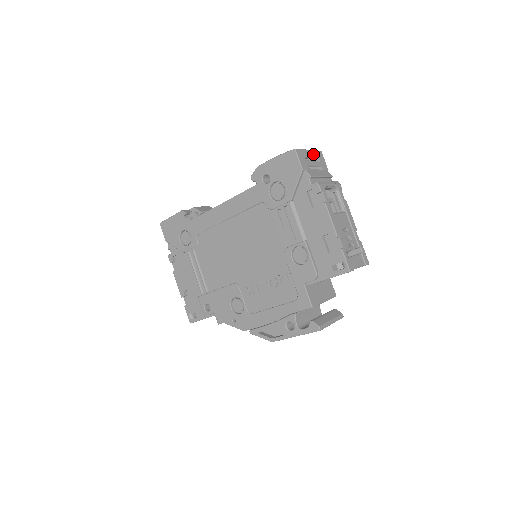
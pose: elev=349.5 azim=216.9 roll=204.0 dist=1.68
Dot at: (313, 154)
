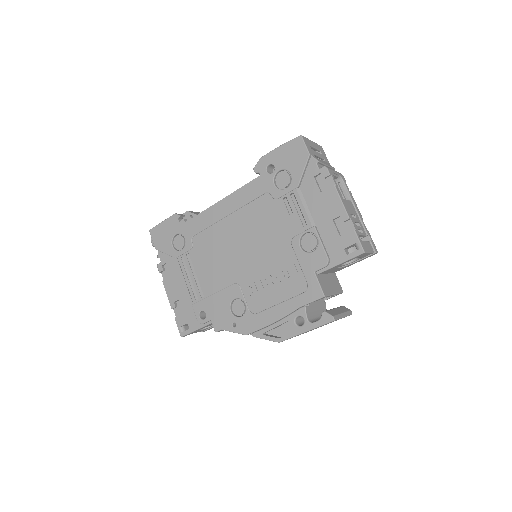
Dot at: (316, 146)
